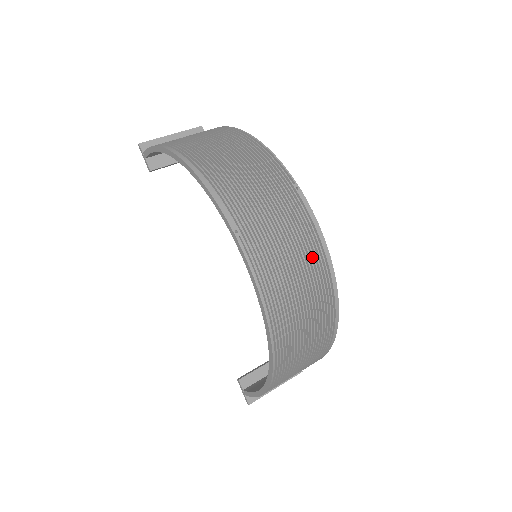
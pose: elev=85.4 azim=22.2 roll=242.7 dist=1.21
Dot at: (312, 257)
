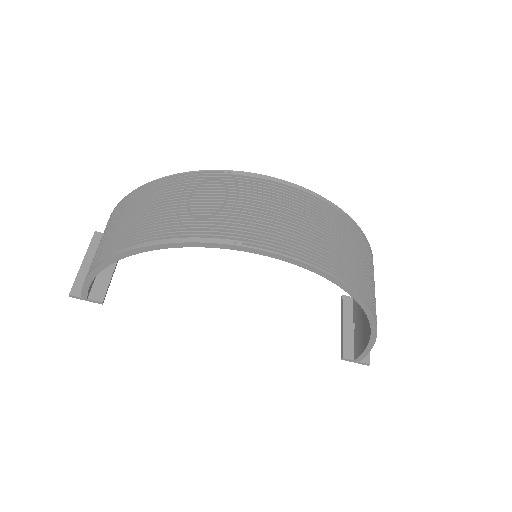
Dot at: (298, 202)
